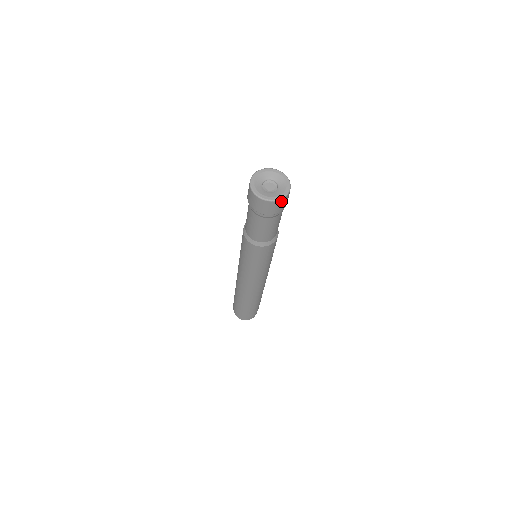
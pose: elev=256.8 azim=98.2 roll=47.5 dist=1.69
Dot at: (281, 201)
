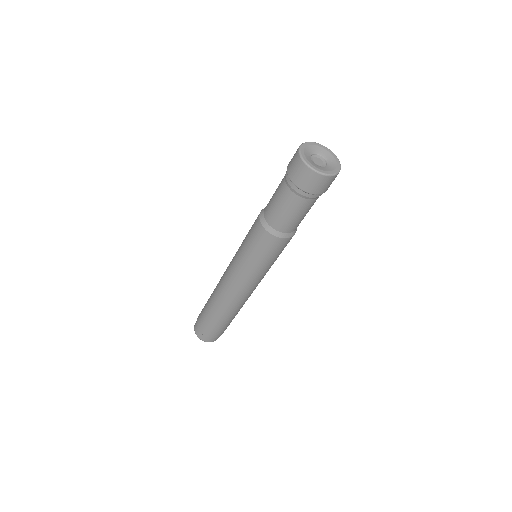
Dot at: (328, 178)
